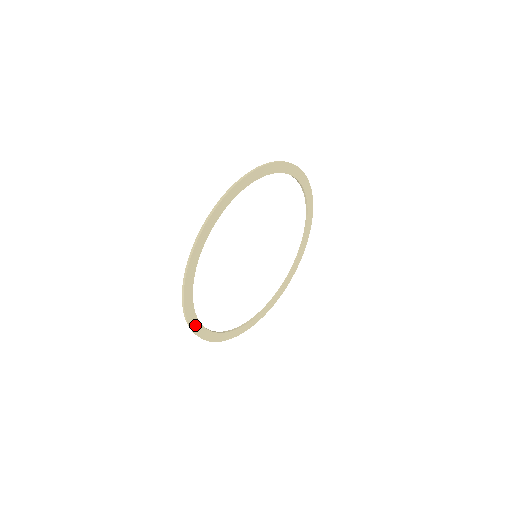
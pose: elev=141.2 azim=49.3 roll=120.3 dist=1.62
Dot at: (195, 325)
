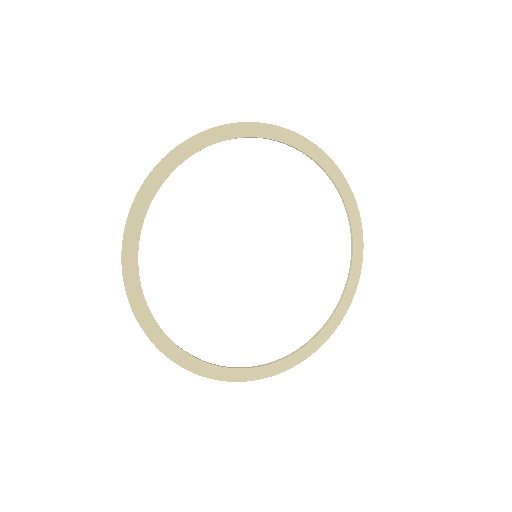
Dot at: (207, 370)
